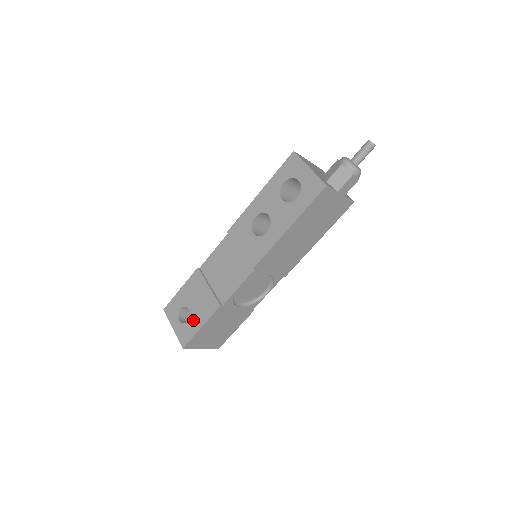
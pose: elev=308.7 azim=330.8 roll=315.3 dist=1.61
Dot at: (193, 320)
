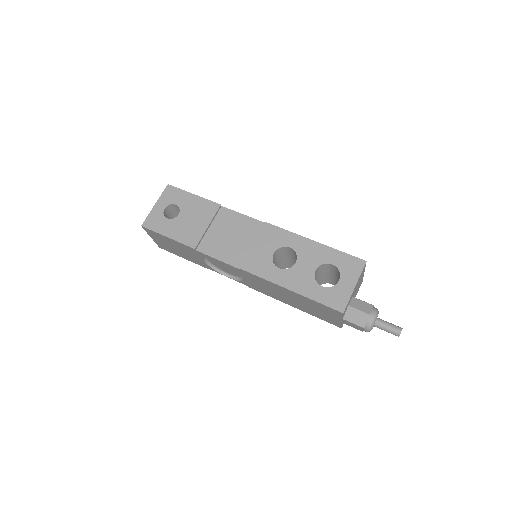
Dot at: (171, 224)
